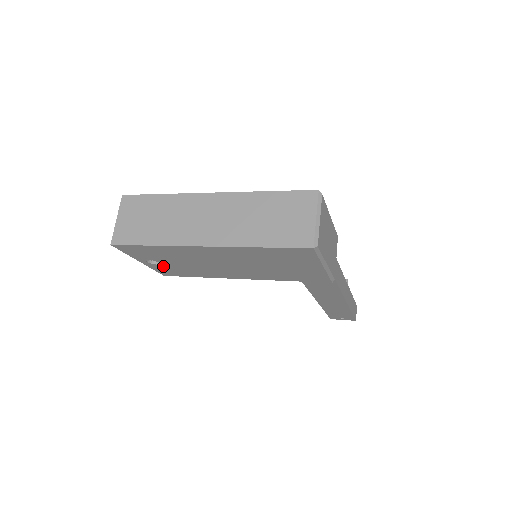
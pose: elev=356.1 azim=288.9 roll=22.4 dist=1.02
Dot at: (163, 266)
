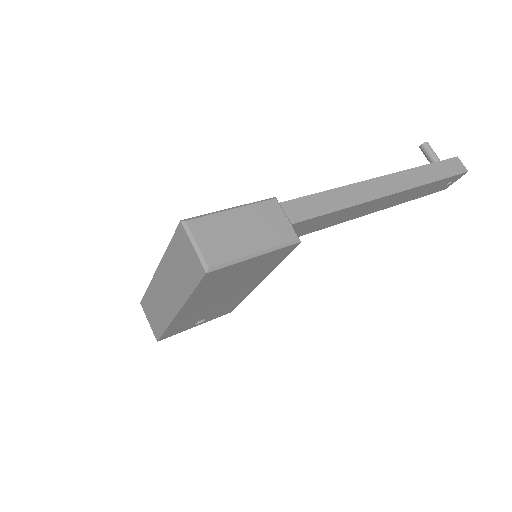
Dot at: (210, 317)
